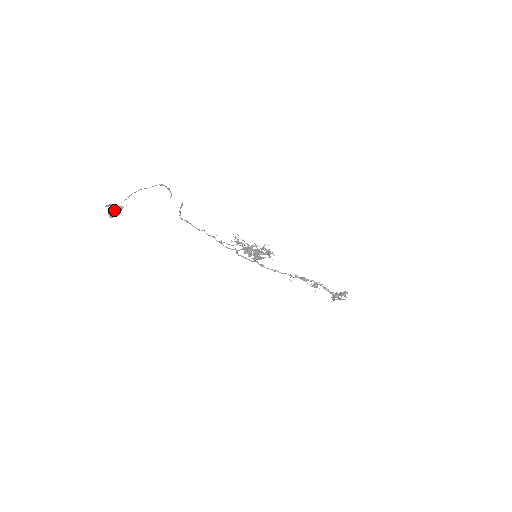
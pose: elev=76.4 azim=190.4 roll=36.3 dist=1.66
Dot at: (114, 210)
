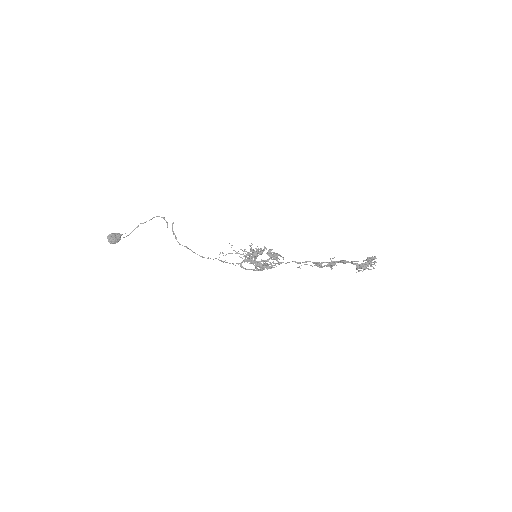
Dot at: (111, 234)
